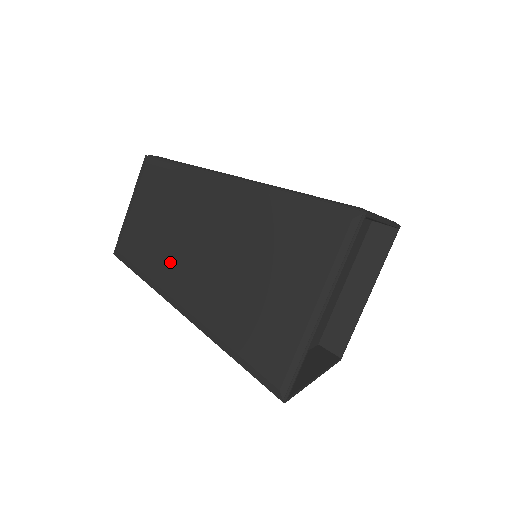
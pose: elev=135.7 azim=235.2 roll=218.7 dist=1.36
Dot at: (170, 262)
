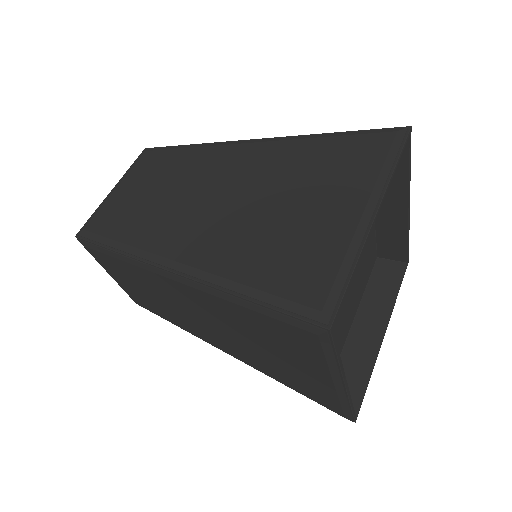
Dot at: (159, 220)
